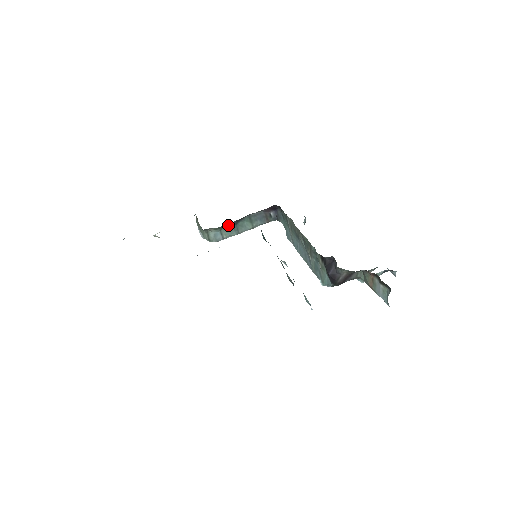
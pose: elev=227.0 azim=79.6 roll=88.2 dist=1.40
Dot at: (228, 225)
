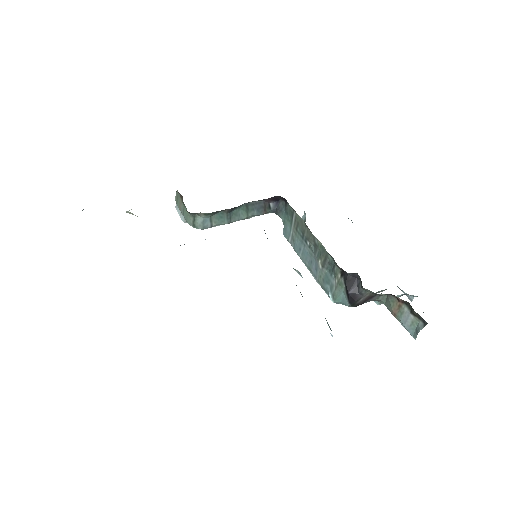
Dot at: (221, 211)
